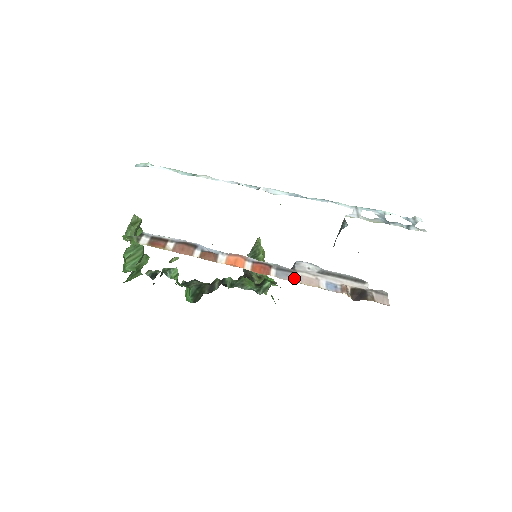
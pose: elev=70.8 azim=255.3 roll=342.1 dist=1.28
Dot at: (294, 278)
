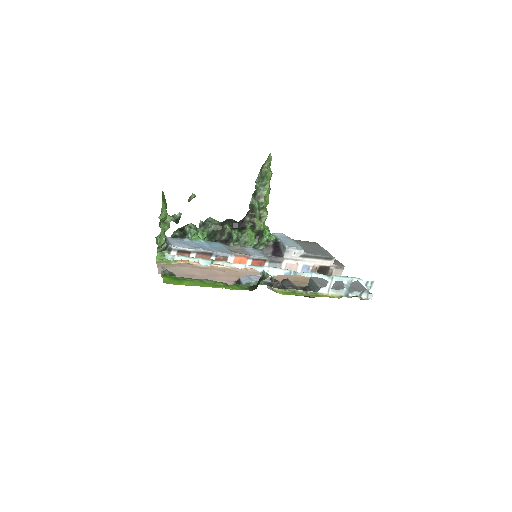
Dot at: occluded
